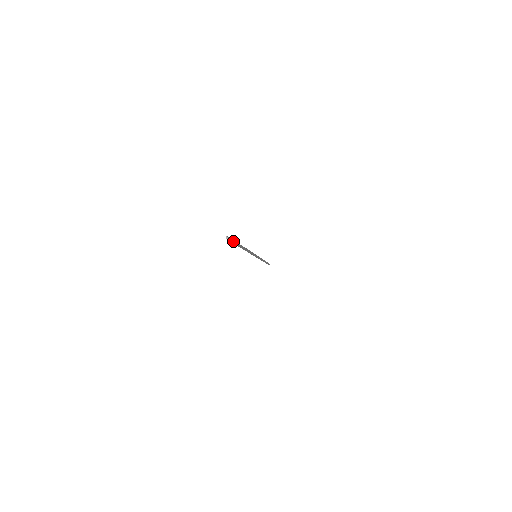
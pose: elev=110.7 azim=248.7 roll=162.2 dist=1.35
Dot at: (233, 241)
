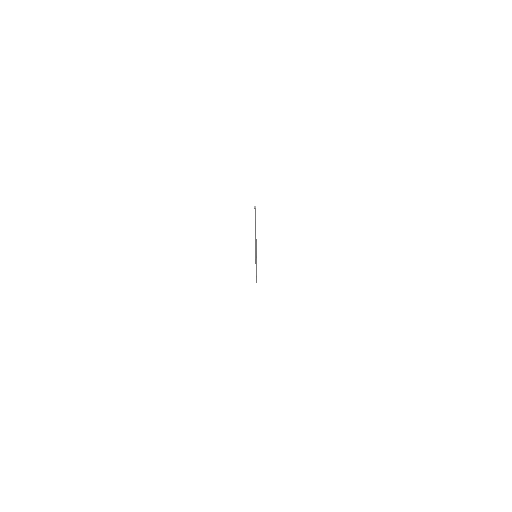
Dot at: occluded
